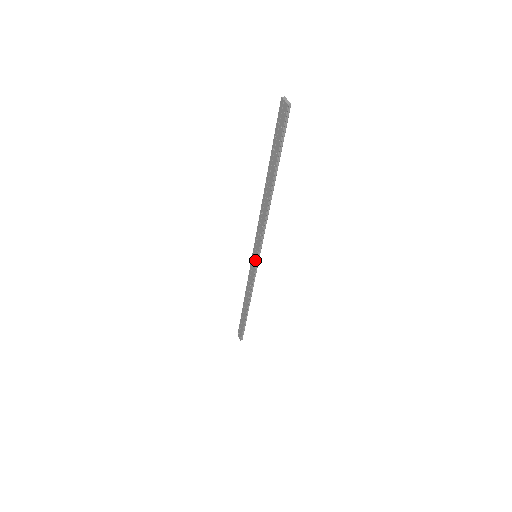
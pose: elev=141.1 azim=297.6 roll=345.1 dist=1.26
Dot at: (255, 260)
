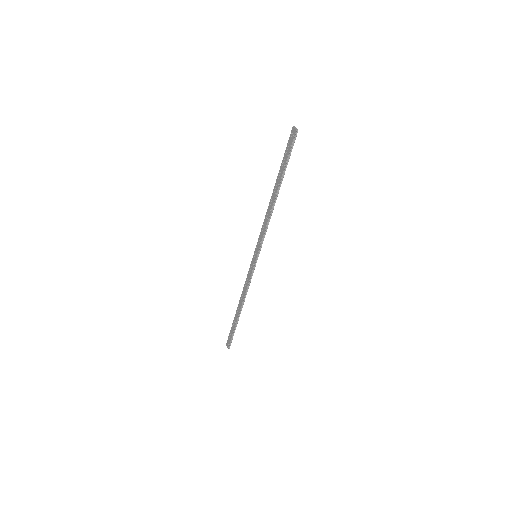
Dot at: (255, 259)
